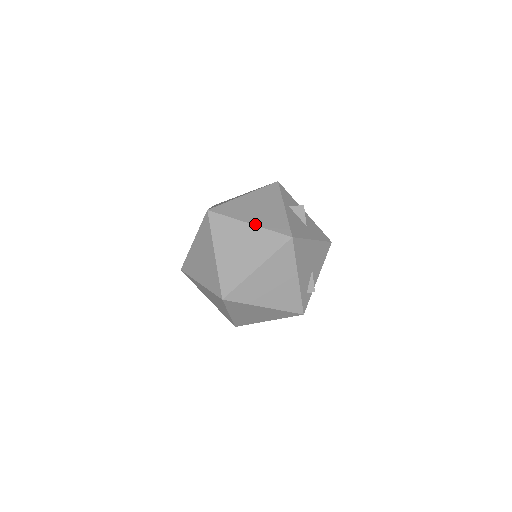
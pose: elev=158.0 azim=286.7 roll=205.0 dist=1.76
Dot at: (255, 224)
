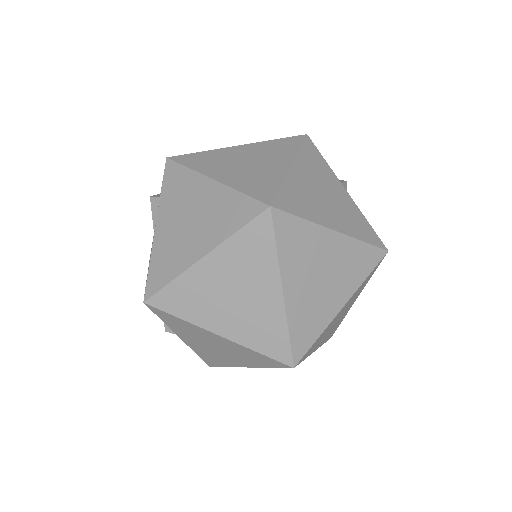
Dot at: (343, 232)
